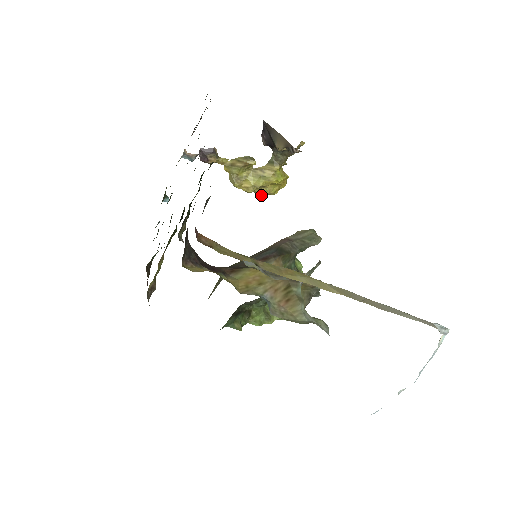
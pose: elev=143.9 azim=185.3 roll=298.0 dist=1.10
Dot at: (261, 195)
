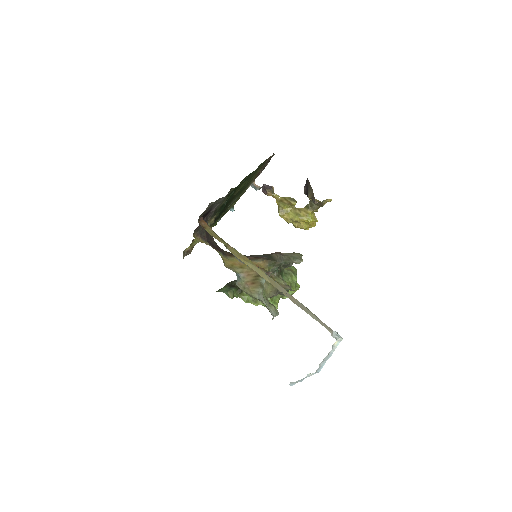
Dot at: (296, 227)
